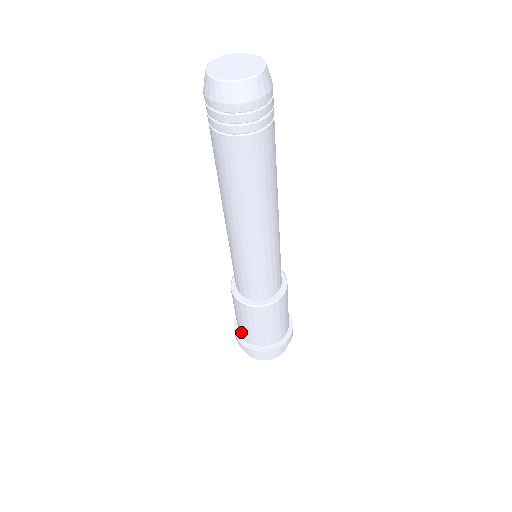
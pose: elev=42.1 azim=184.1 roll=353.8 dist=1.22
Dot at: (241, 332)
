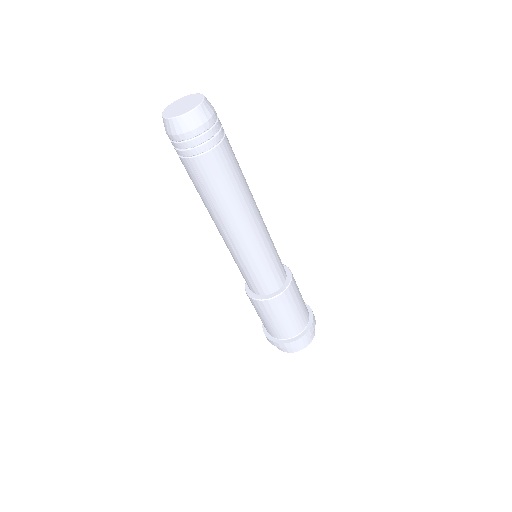
Dot at: occluded
